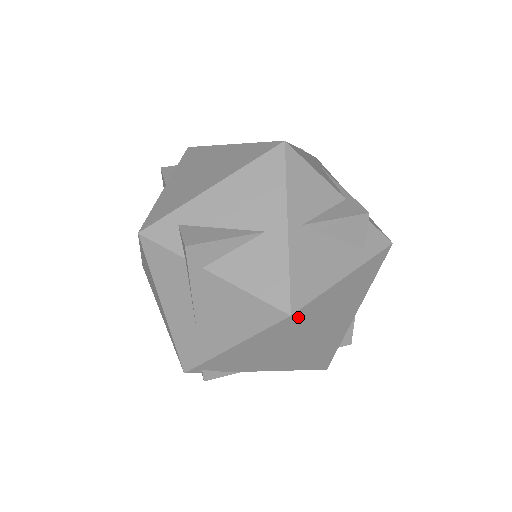
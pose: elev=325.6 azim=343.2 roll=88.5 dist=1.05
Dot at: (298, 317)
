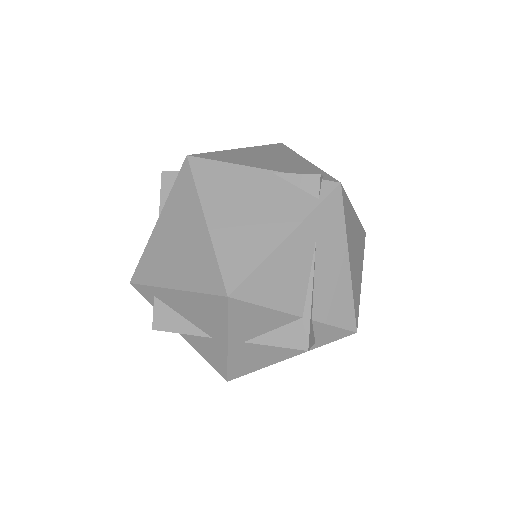
Dot at: occluded
